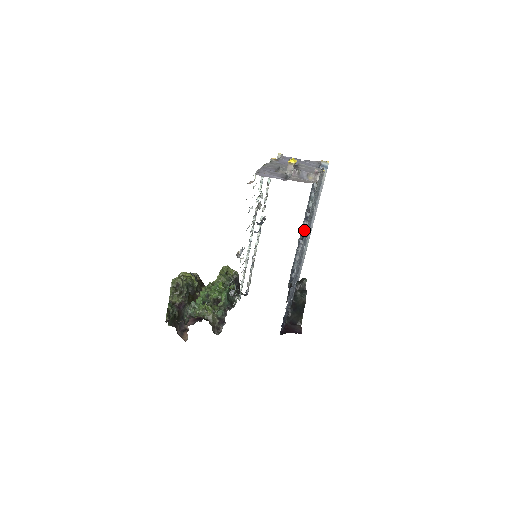
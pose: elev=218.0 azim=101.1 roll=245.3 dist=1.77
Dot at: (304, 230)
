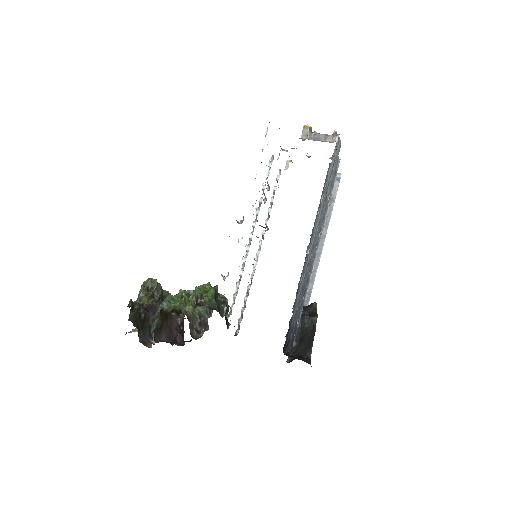
Dot at: occluded
